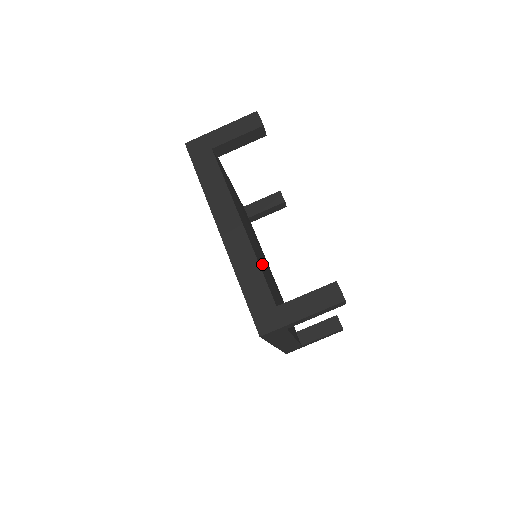
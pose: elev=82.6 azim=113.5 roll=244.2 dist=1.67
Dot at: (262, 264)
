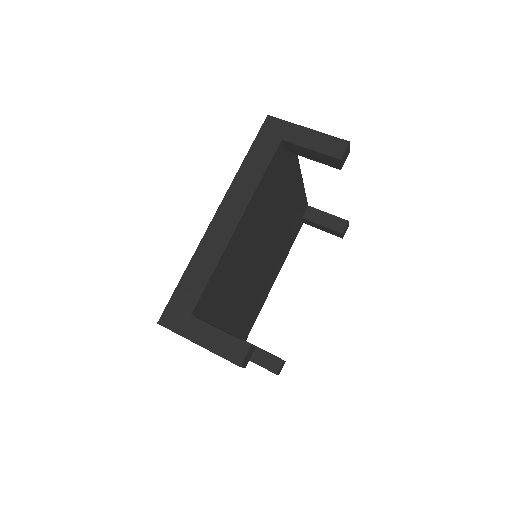
Dot at: (237, 269)
